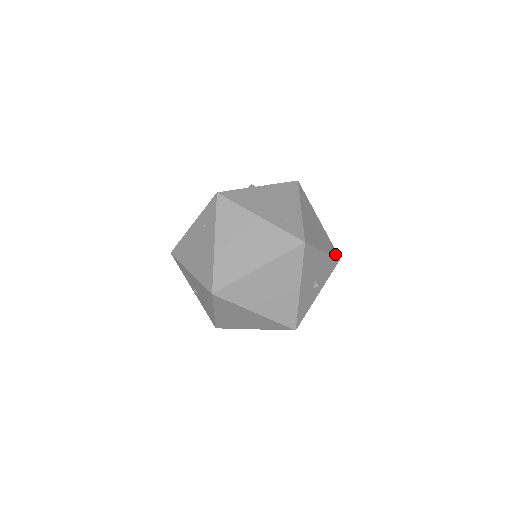
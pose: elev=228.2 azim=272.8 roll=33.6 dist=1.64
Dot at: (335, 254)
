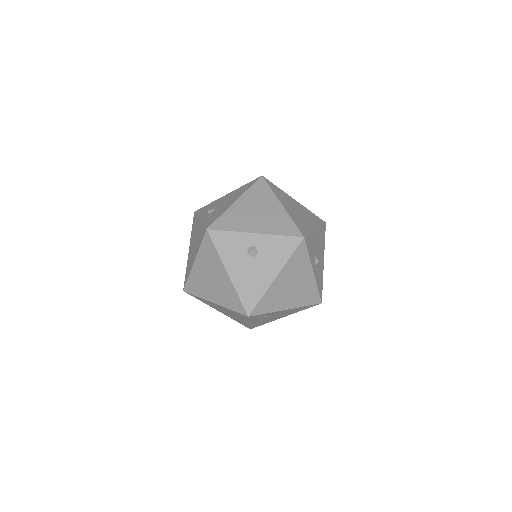
Dot at: occluded
